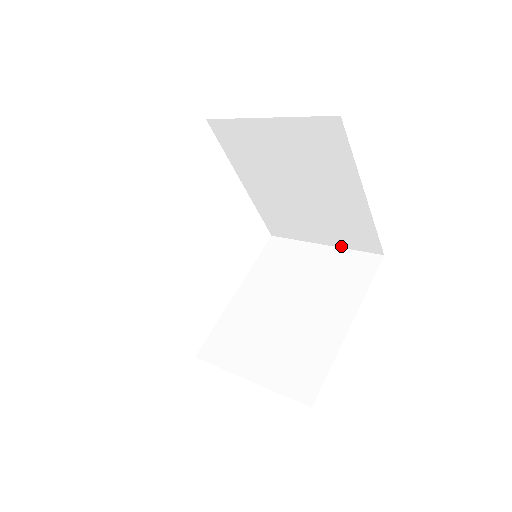
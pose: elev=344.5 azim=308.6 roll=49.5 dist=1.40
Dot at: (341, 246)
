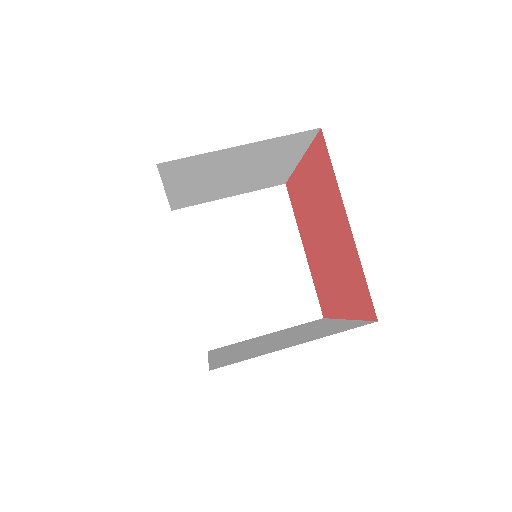
Dot at: (248, 192)
